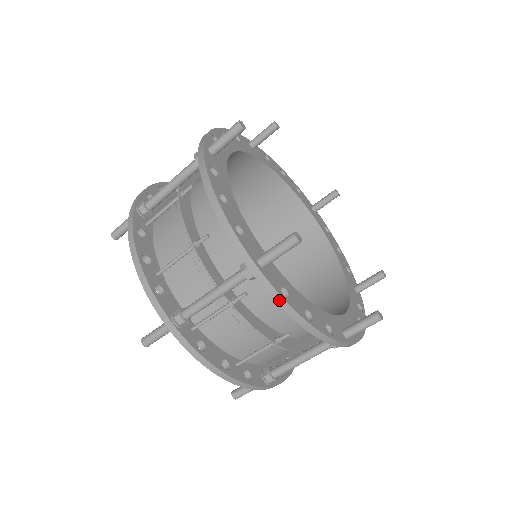
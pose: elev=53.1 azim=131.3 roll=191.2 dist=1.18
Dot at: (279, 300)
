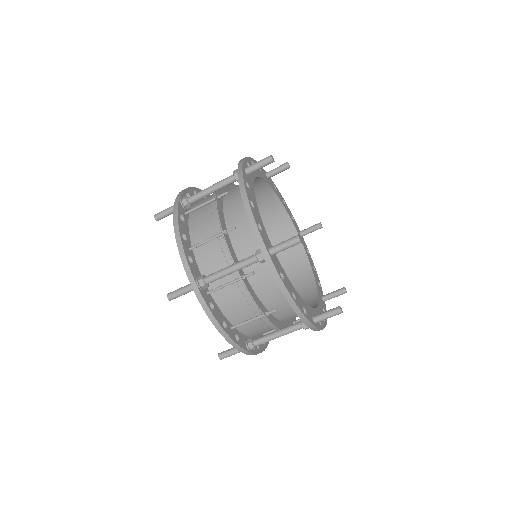
Dot at: occluded
